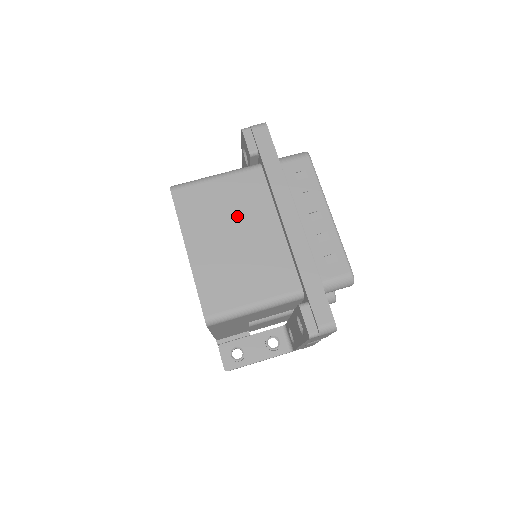
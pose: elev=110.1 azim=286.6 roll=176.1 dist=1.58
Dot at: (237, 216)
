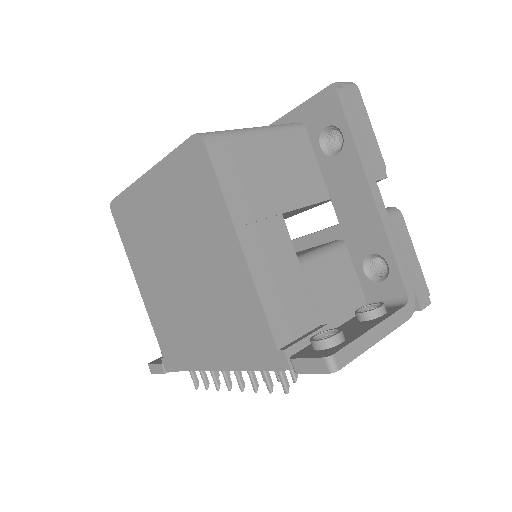
Dot at: occluded
